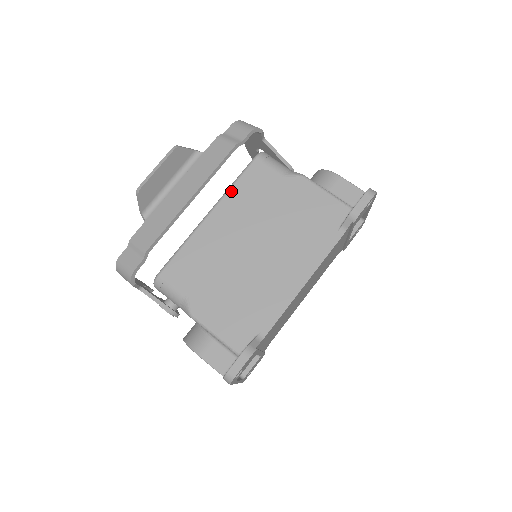
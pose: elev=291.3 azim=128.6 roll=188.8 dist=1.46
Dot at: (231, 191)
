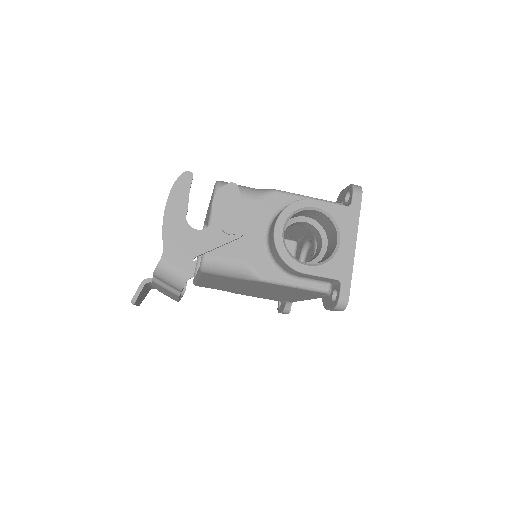
Dot at: (202, 278)
